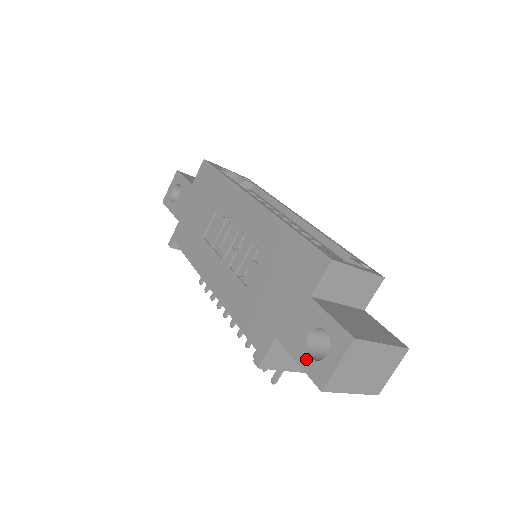
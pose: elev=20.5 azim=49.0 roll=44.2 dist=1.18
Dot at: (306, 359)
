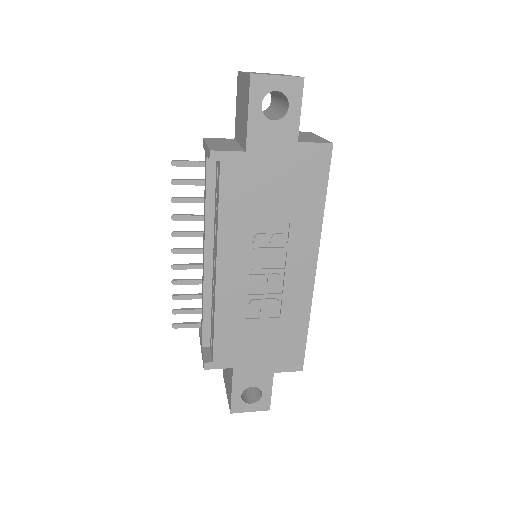
Dot at: (239, 395)
